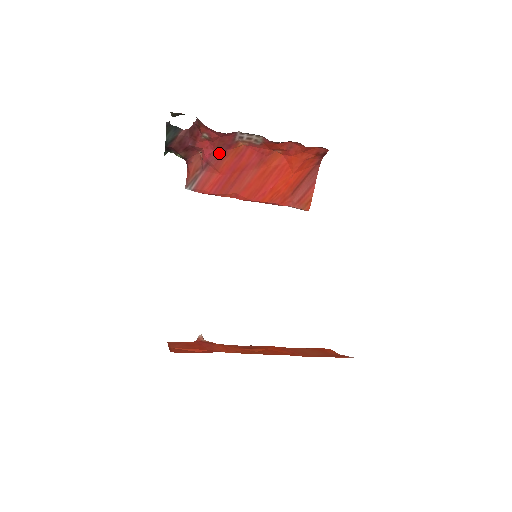
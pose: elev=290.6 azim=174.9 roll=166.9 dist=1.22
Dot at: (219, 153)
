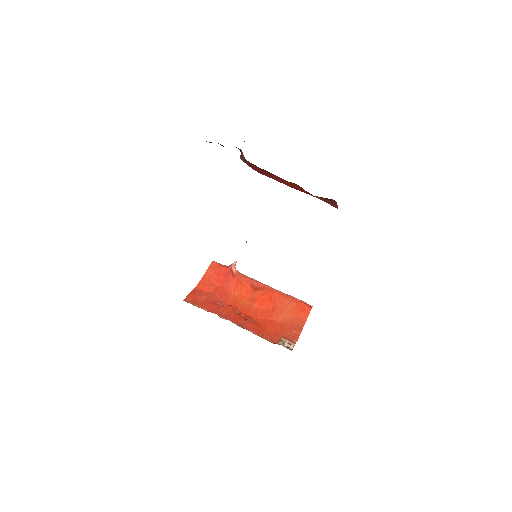
Dot at: (251, 163)
